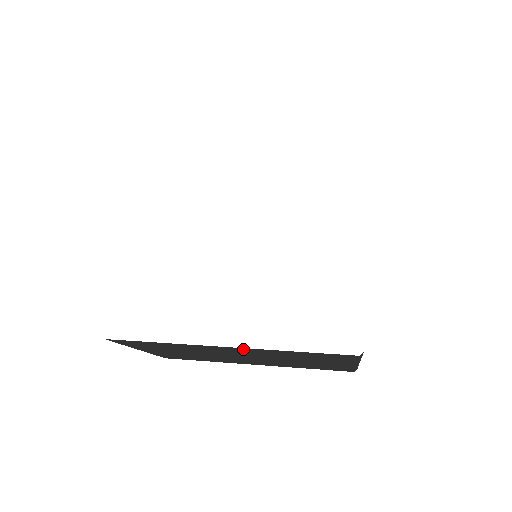
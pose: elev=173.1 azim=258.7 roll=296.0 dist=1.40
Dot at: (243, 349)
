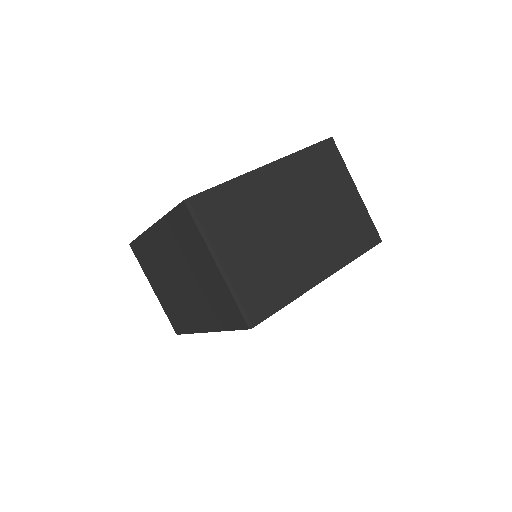
Dot at: (159, 230)
